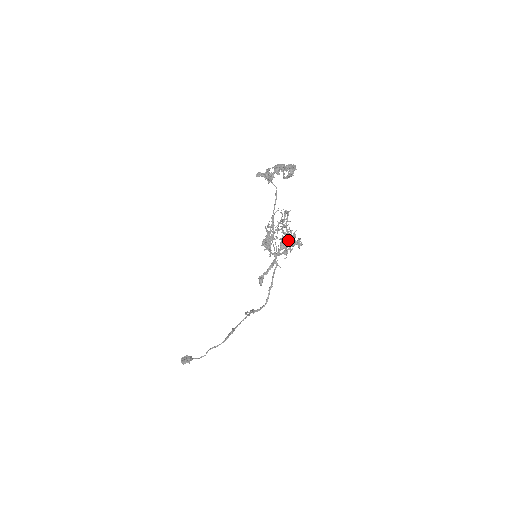
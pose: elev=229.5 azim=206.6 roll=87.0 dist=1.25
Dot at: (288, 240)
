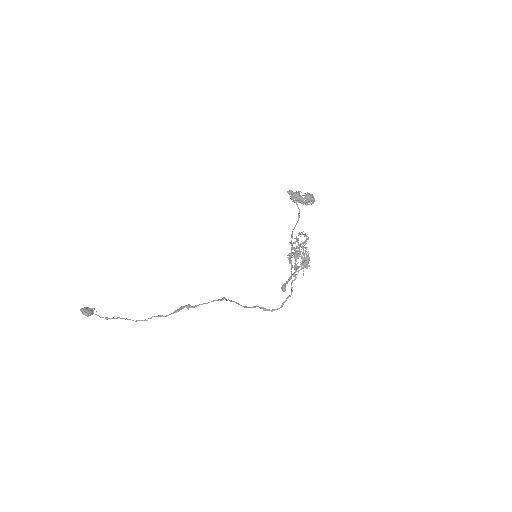
Dot at: occluded
